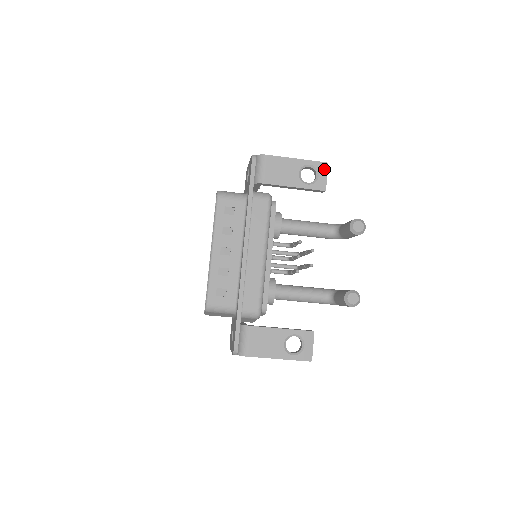
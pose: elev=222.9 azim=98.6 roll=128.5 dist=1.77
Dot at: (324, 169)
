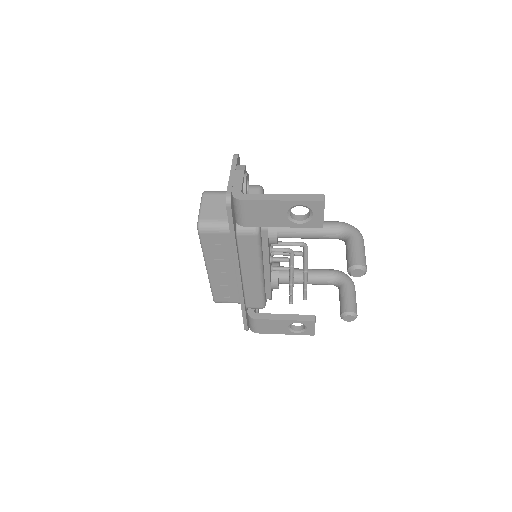
Dot at: (320, 208)
